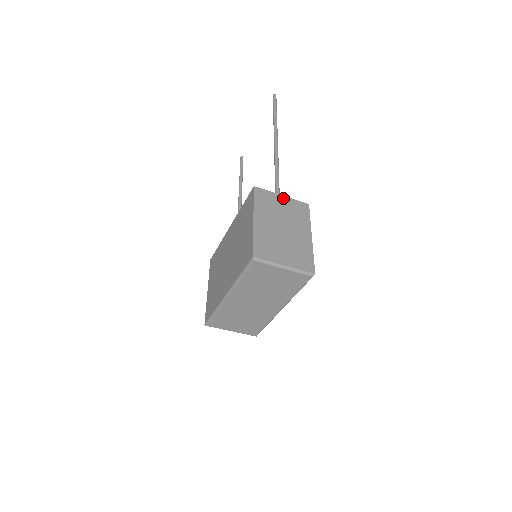
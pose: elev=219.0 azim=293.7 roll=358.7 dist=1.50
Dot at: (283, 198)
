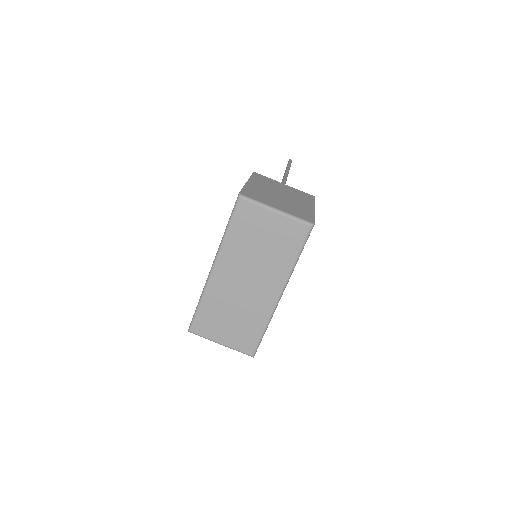
Dot at: (285, 185)
